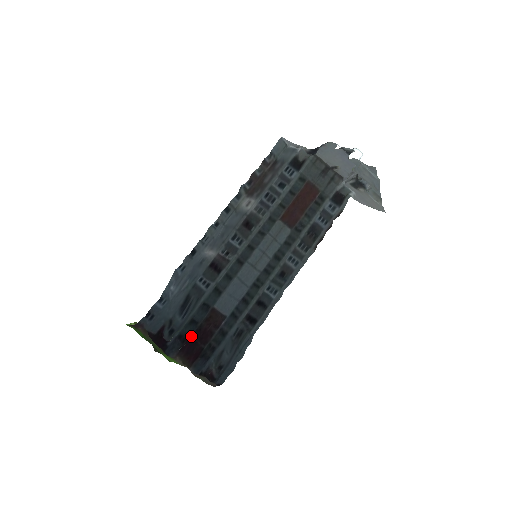
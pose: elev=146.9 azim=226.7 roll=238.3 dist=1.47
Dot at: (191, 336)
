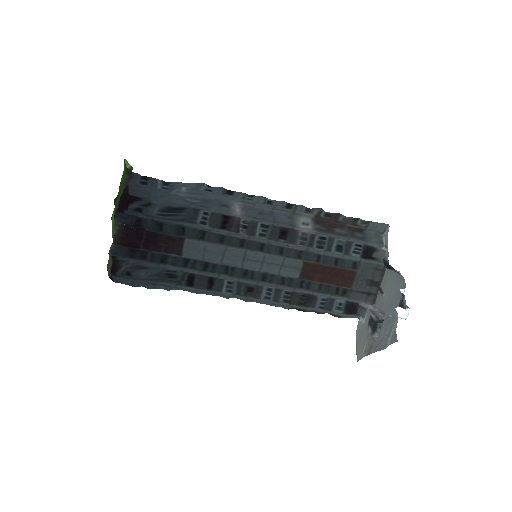
Dot at: (145, 230)
